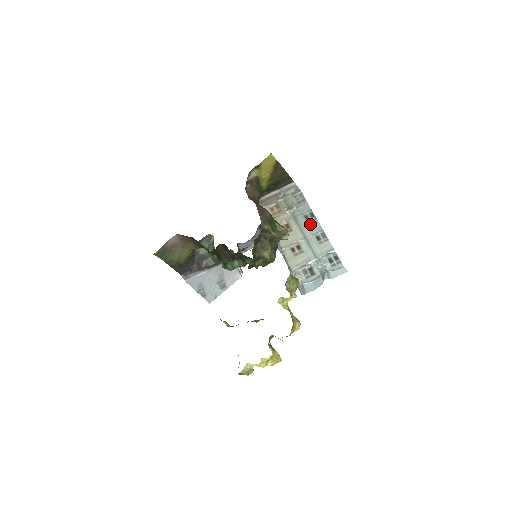
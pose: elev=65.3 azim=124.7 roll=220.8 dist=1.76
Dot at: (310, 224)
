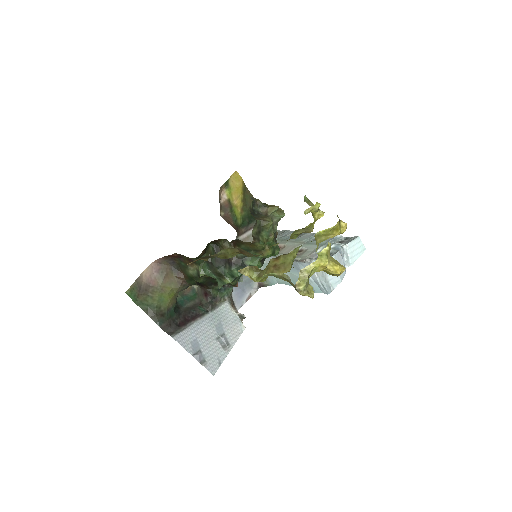
Dot at: (301, 236)
